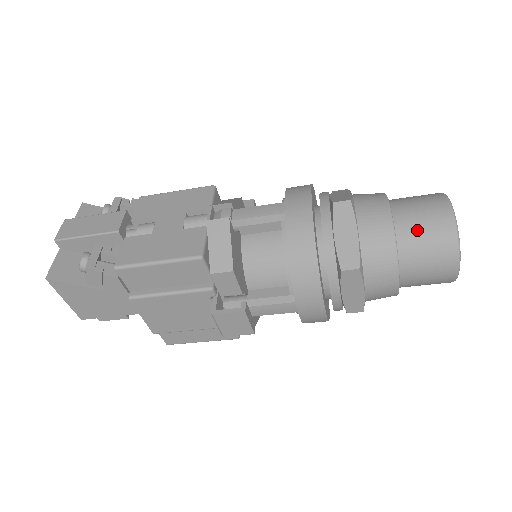
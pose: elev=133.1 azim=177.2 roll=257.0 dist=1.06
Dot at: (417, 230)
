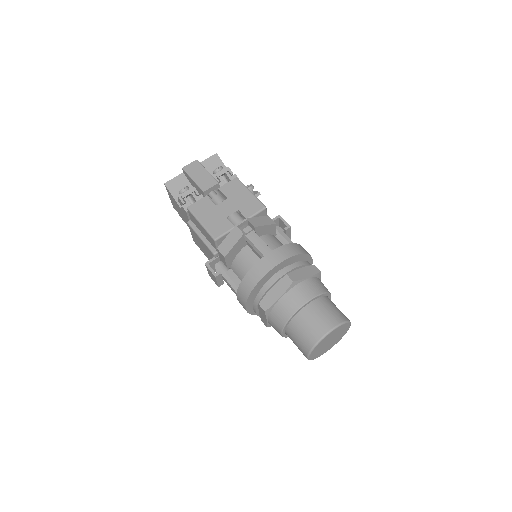
Dot at: (305, 324)
